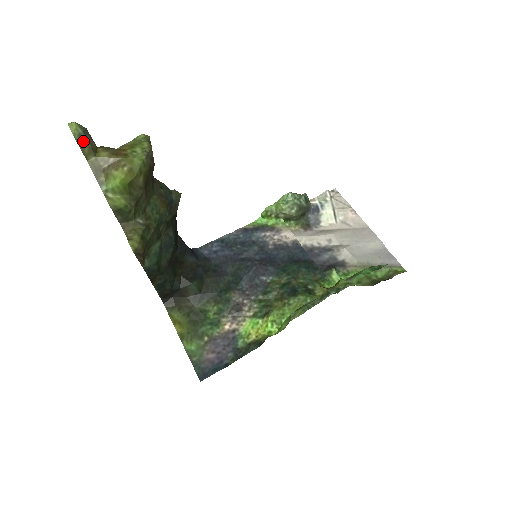
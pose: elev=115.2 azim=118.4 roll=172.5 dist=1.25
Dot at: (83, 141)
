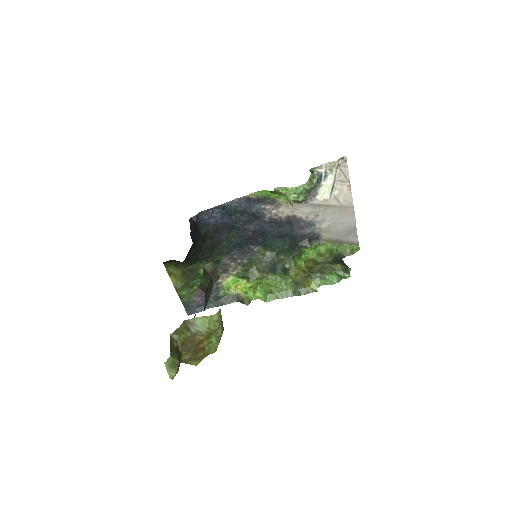
Dot at: occluded
